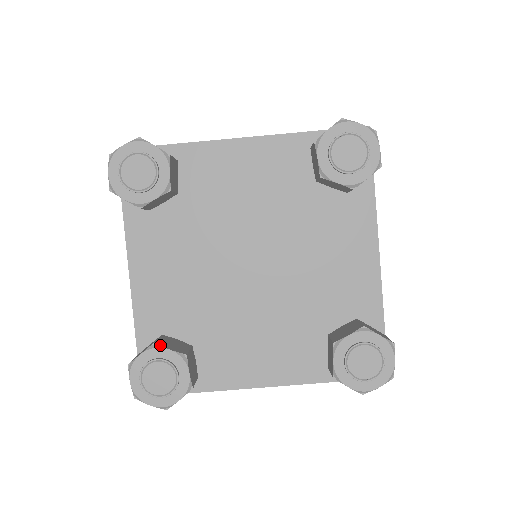
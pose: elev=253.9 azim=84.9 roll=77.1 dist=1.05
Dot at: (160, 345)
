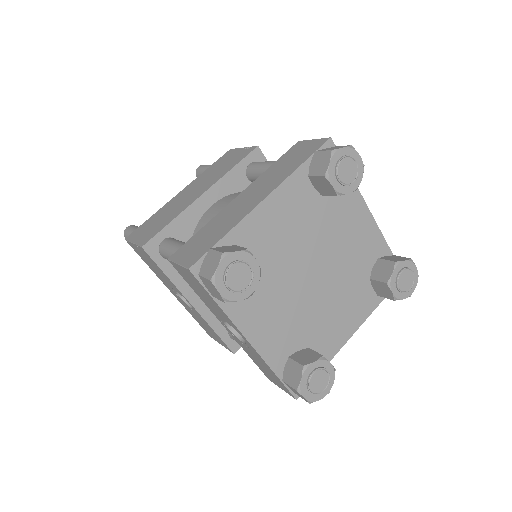
Dot at: (308, 364)
